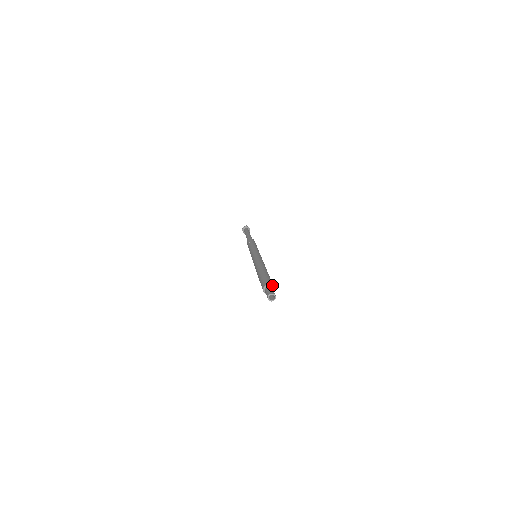
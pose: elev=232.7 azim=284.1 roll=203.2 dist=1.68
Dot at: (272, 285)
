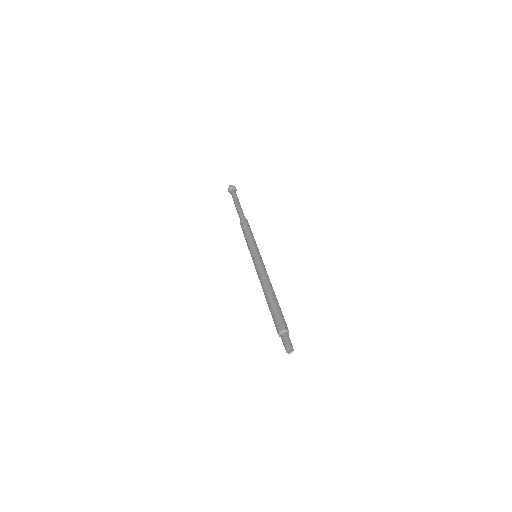
Dot at: (284, 330)
